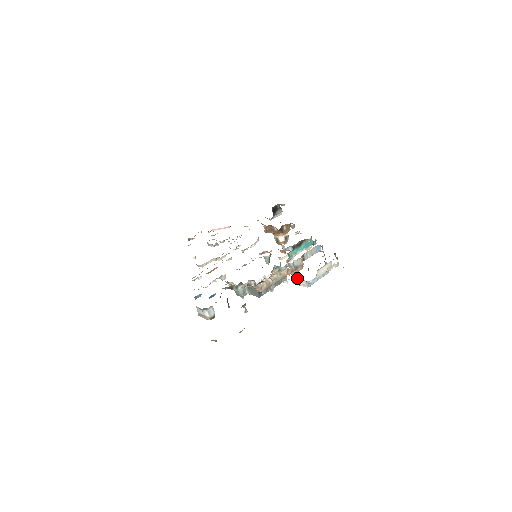
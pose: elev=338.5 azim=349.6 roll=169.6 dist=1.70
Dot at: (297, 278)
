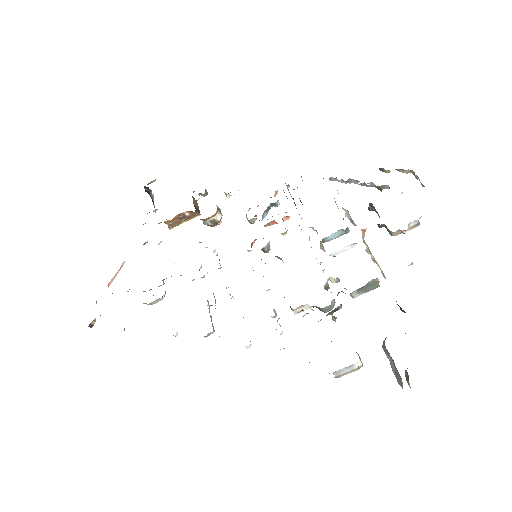
Dot at: (415, 224)
